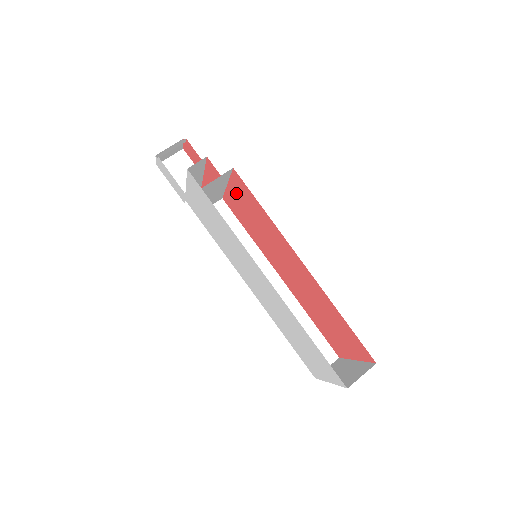
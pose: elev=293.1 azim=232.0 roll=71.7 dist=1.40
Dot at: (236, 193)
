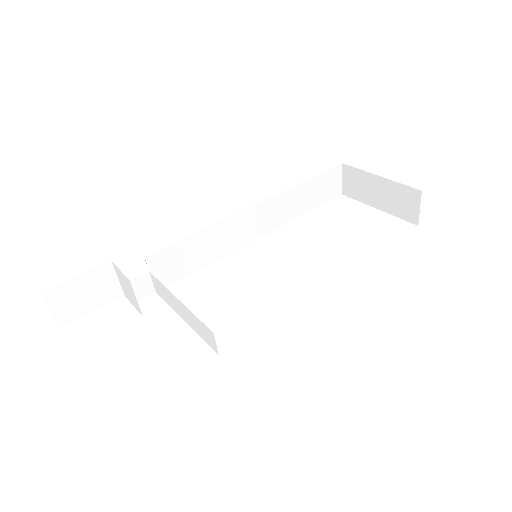
Dot at: occluded
